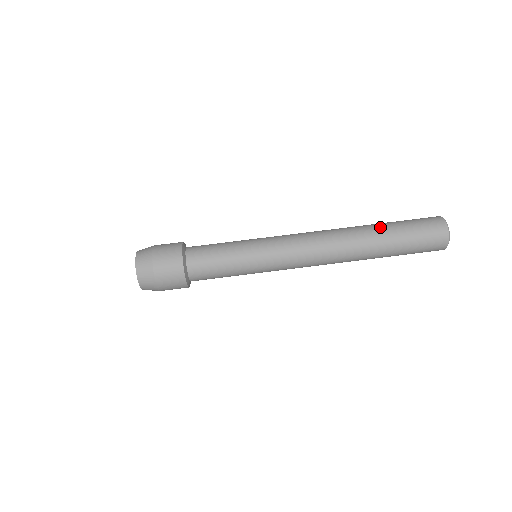
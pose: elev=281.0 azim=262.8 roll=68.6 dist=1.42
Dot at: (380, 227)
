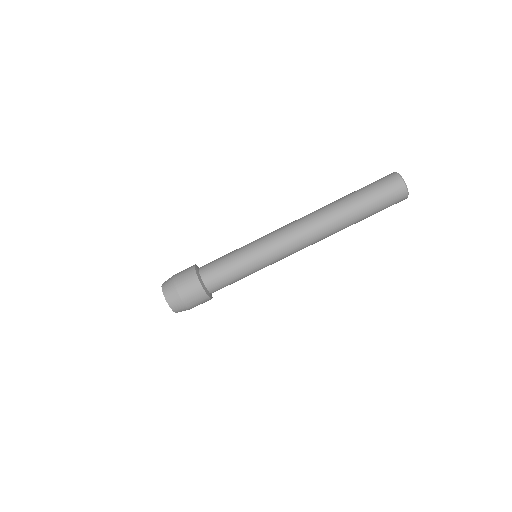
Dot at: (355, 213)
